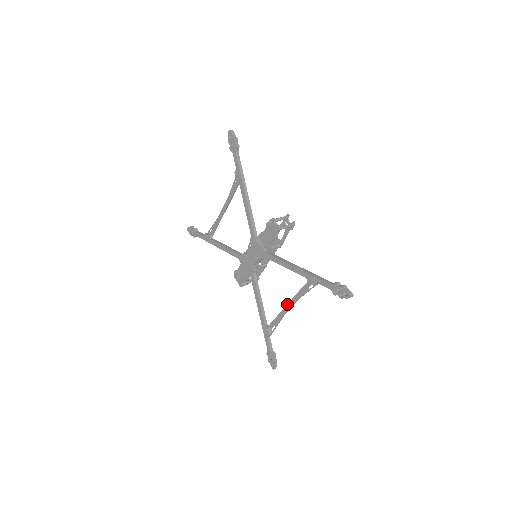
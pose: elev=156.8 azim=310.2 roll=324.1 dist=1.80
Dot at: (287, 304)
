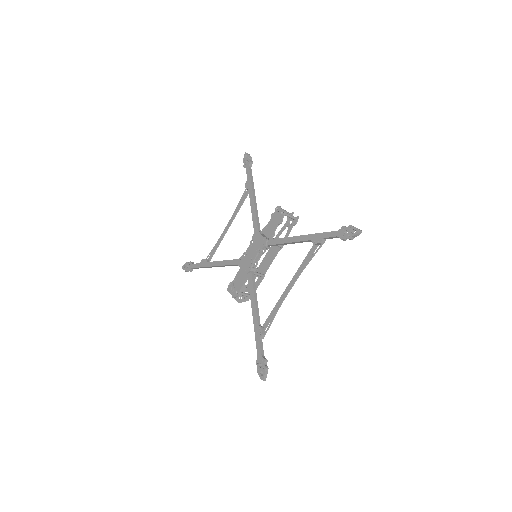
Dot at: (287, 286)
